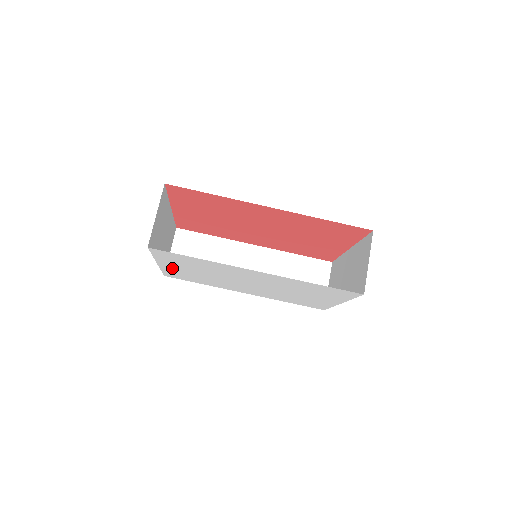
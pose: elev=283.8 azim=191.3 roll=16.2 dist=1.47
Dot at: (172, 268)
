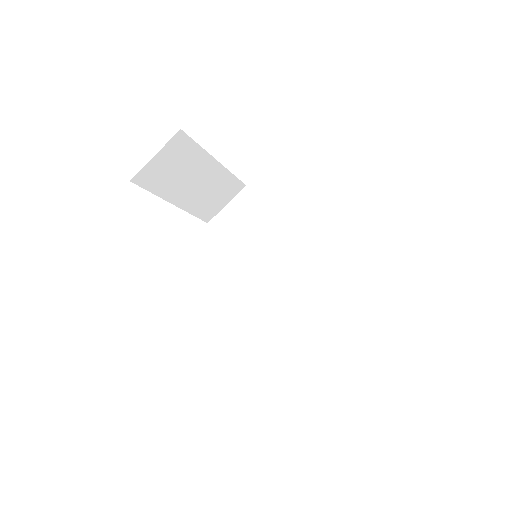
Dot at: occluded
